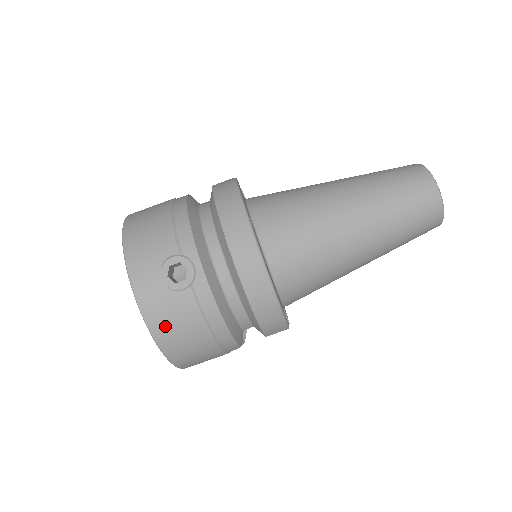
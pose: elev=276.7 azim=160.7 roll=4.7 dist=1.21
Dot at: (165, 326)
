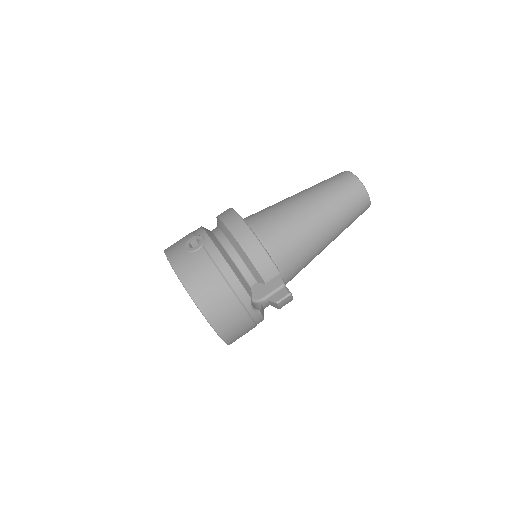
Dot at: (190, 275)
